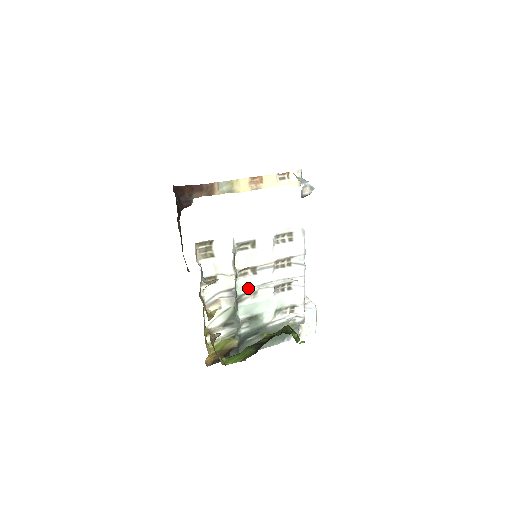
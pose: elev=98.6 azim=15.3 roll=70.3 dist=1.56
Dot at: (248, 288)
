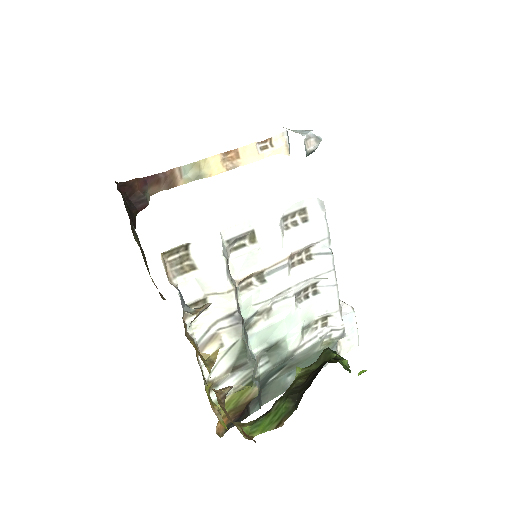
Dot at: (257, 305)
